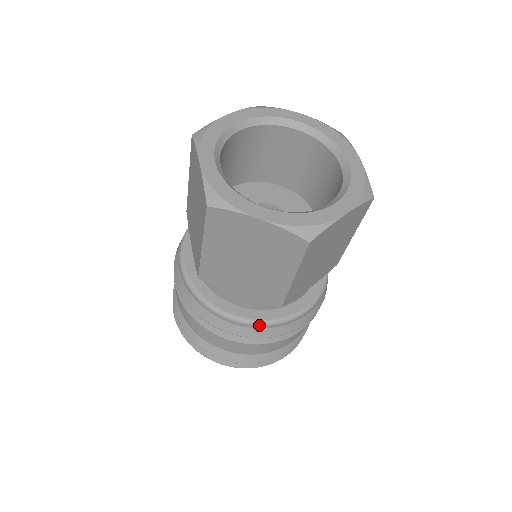
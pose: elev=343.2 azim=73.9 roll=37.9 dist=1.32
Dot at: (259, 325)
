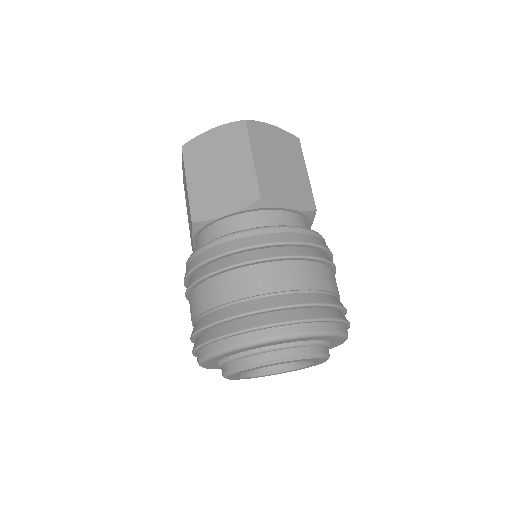
Dot at: (318, 234)
